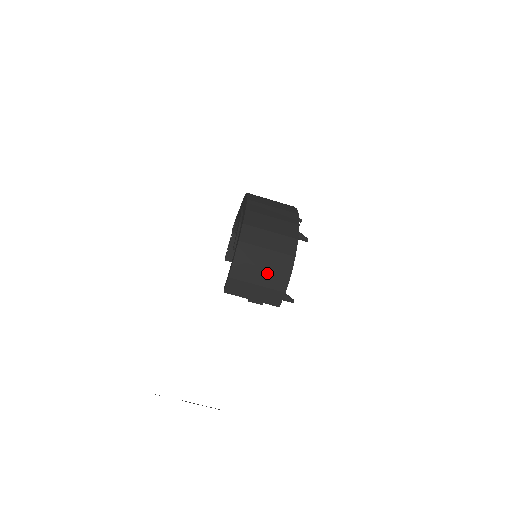
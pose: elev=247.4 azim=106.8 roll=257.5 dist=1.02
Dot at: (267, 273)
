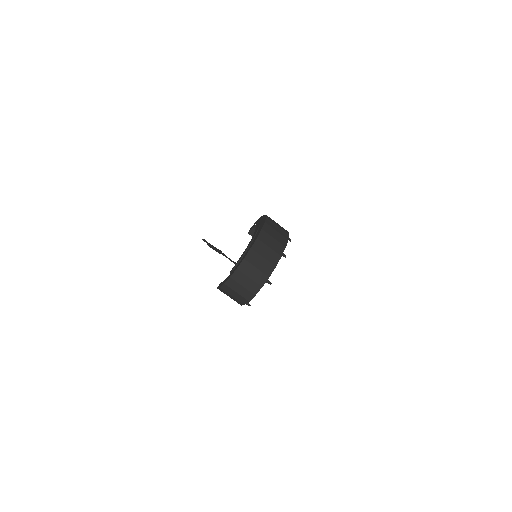
Dot at: (238, 295)
